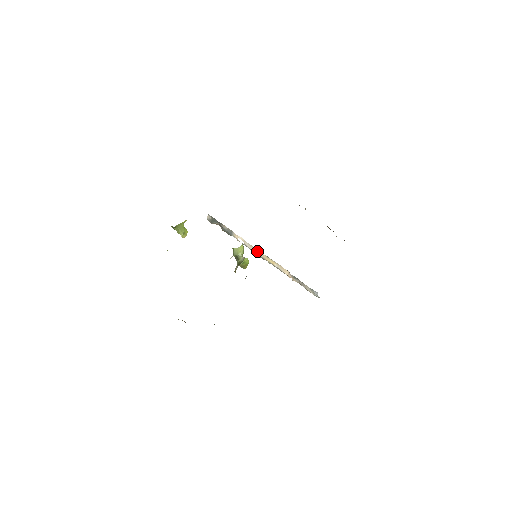
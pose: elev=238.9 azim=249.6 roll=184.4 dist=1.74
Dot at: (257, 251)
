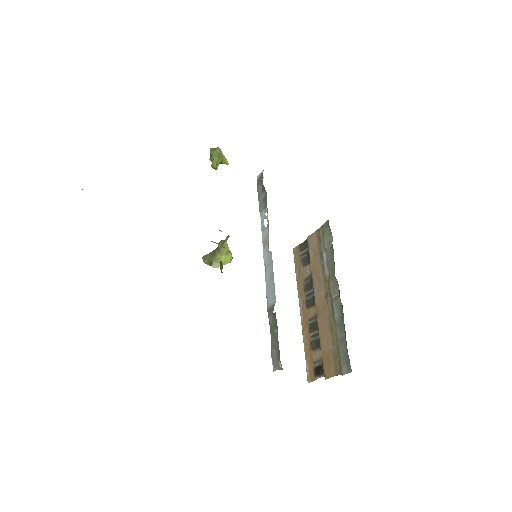
Dot at: (267, 250)
